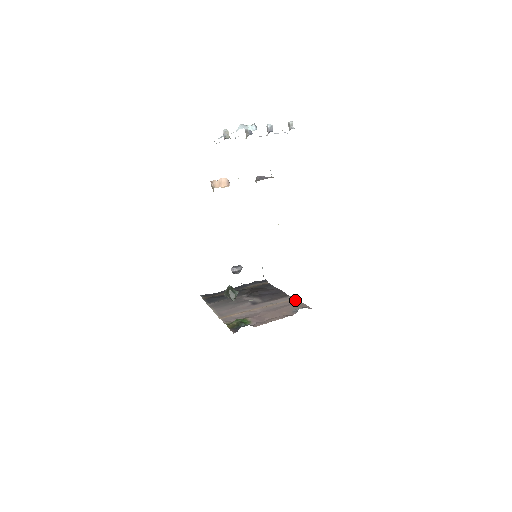
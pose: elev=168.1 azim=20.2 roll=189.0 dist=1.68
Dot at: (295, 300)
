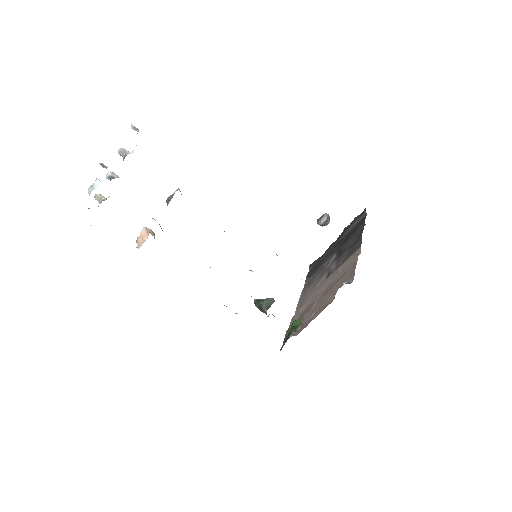
Dot at: (355, 259)
